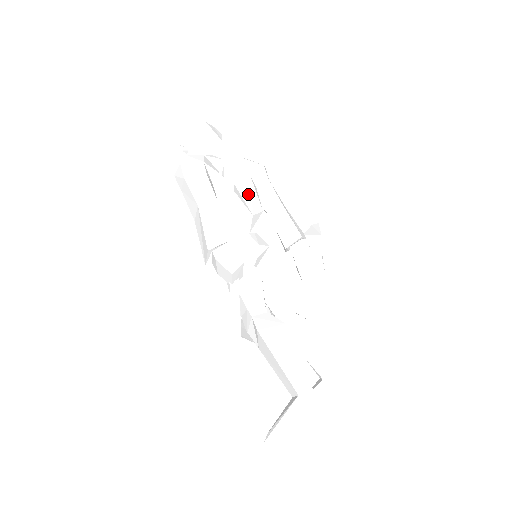
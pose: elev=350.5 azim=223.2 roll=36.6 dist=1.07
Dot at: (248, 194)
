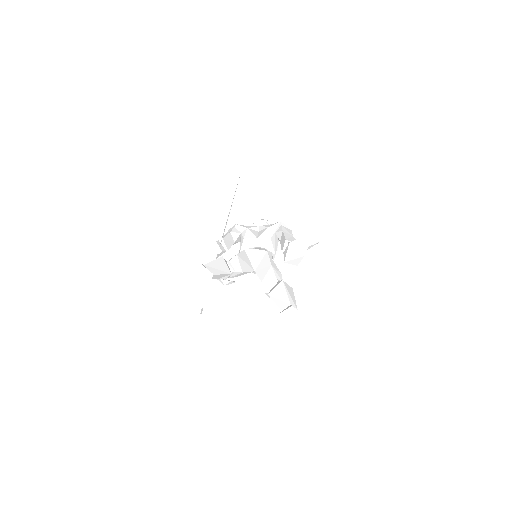
Dot at: (262, 233)
